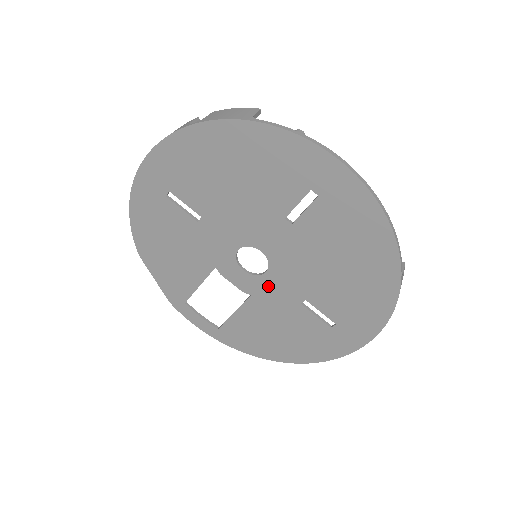
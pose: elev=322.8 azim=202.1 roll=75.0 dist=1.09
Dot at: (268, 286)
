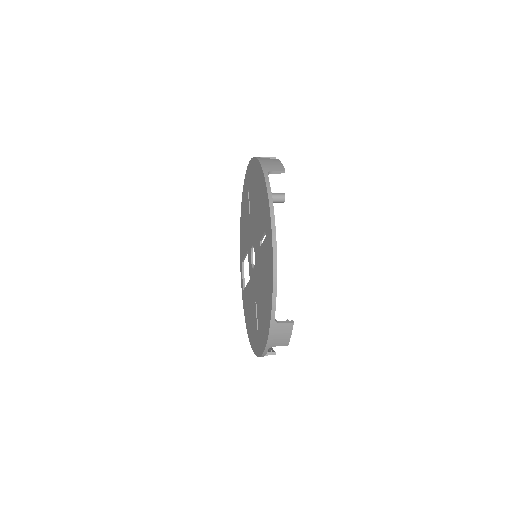
Dot at: (253, 279)
